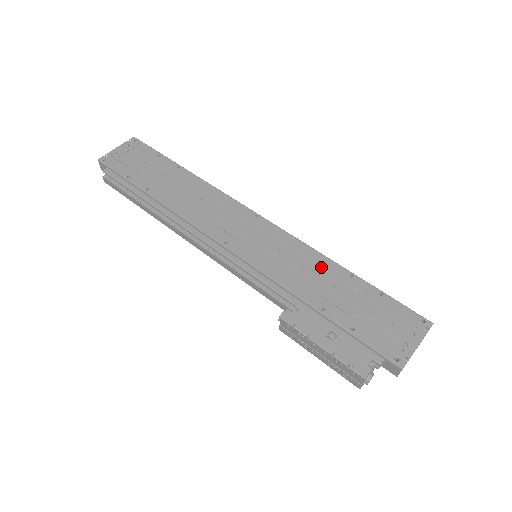
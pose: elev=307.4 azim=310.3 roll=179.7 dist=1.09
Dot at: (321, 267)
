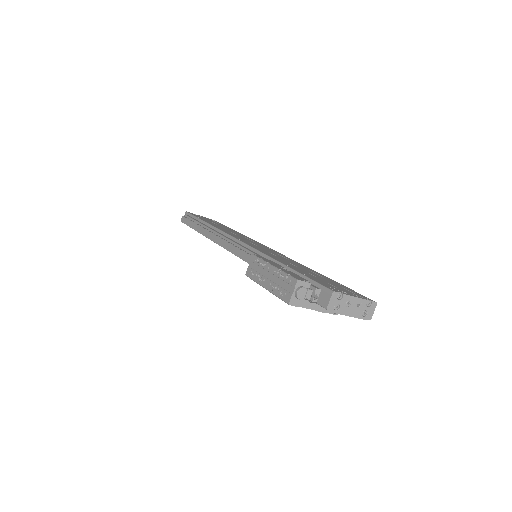
Dot at: (301, 266)
